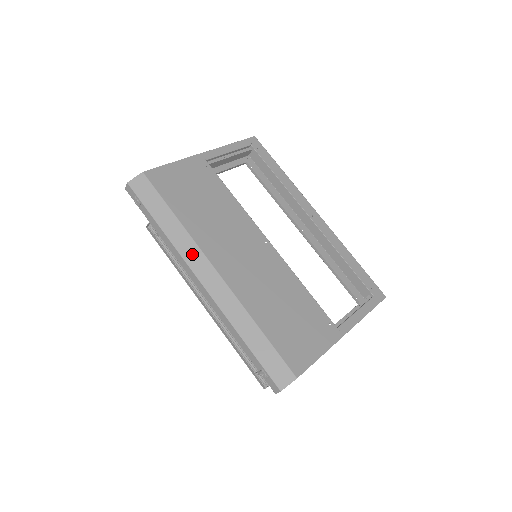
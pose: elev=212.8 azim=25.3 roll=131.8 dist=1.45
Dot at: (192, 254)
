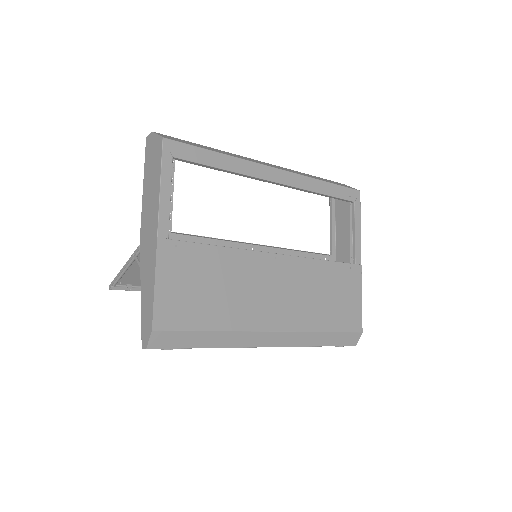
Dot at: (249, 340)
